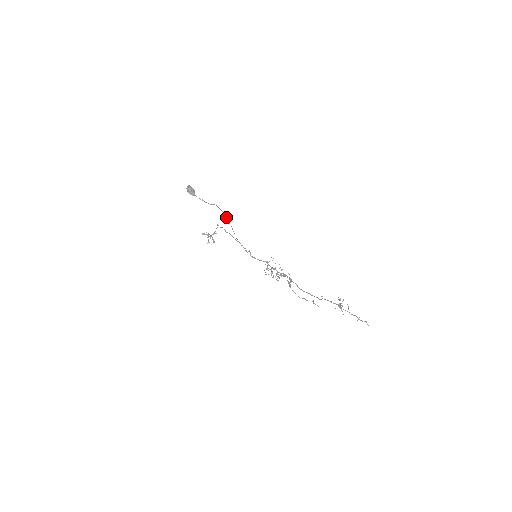
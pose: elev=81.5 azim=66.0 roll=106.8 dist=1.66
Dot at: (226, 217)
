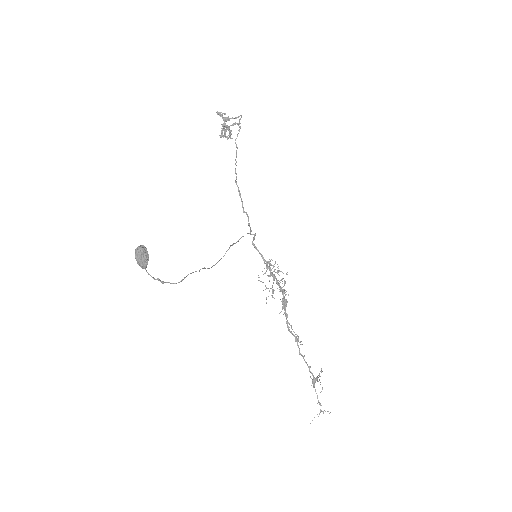
Dot at: occluded
